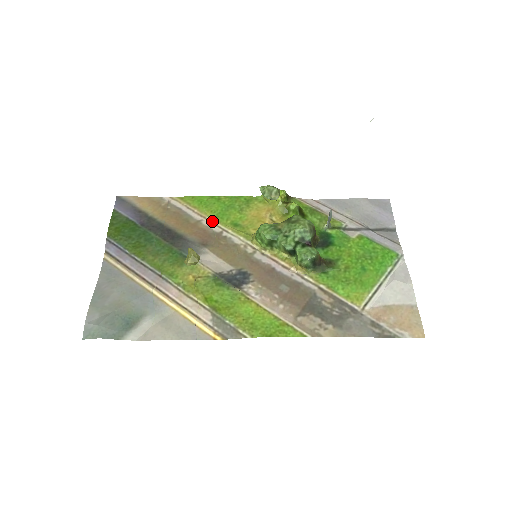
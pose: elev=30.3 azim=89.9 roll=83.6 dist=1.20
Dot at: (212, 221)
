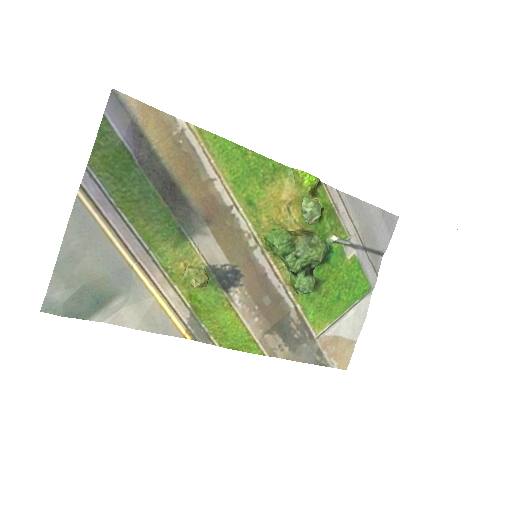
Dot at: (226, 186)
